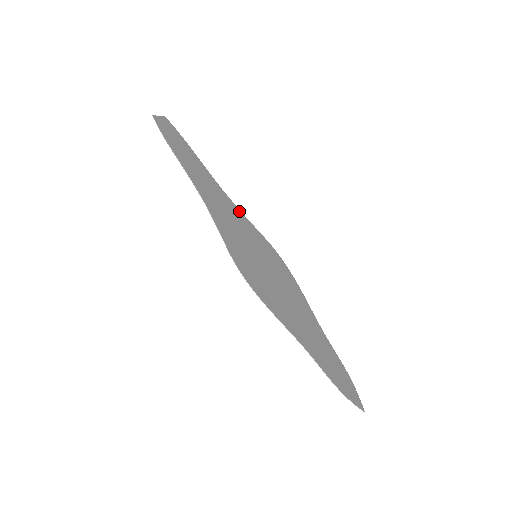
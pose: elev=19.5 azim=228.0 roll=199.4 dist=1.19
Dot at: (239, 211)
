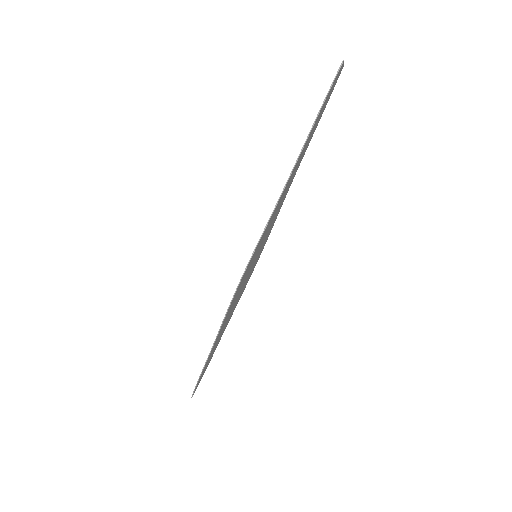
Dot at: occluded
